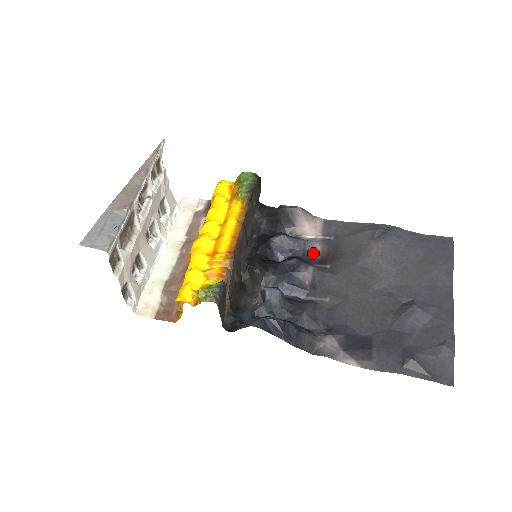
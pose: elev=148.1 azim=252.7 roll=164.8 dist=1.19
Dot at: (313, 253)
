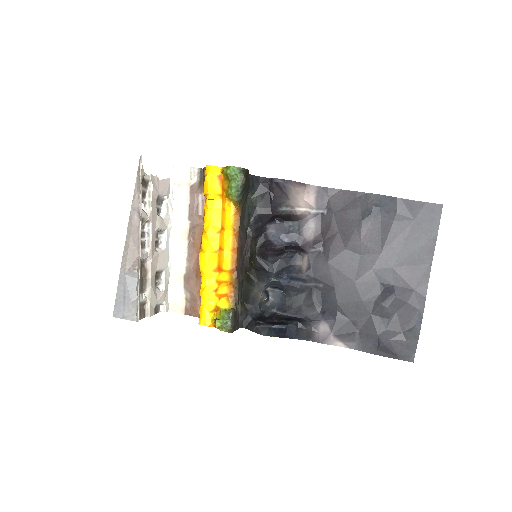
Dot at: (307, 234)
